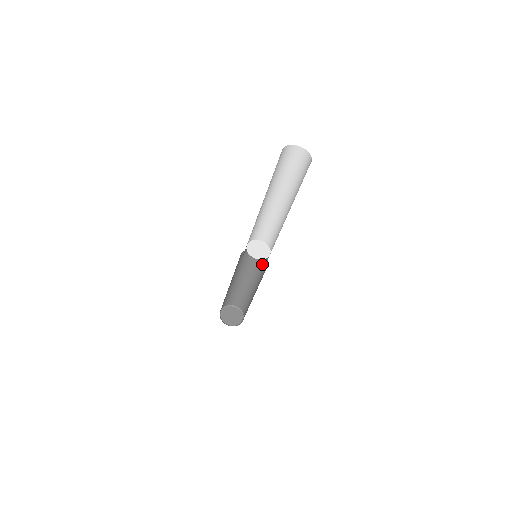
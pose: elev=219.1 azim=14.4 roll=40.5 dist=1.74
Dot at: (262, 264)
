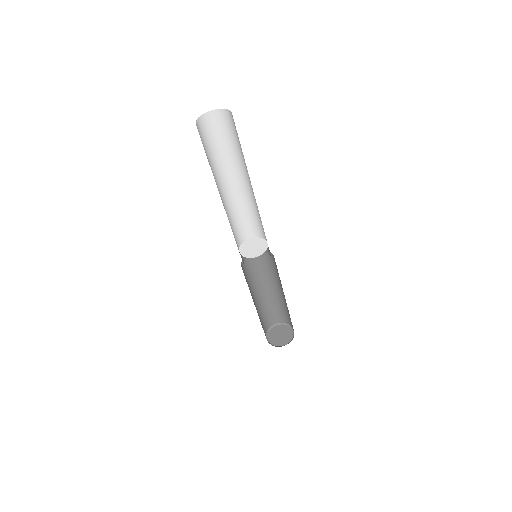
Dot at: (274, 264)
